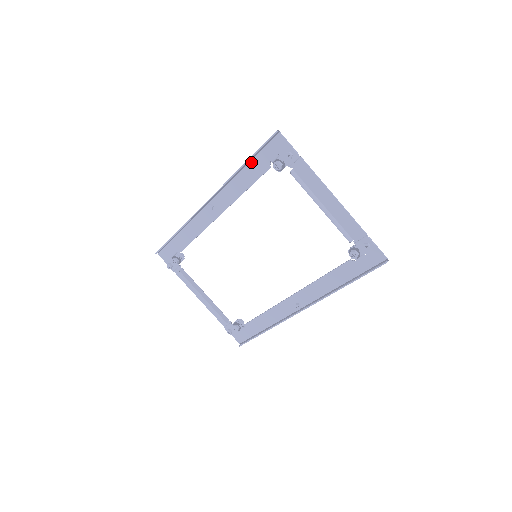
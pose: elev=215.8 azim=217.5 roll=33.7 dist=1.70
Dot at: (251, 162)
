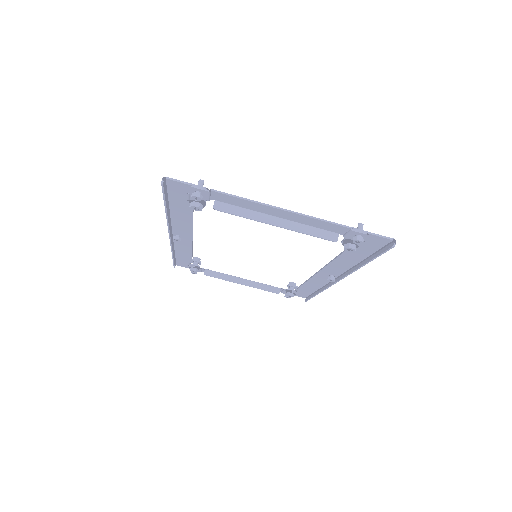
Dot at: (170, 204)
